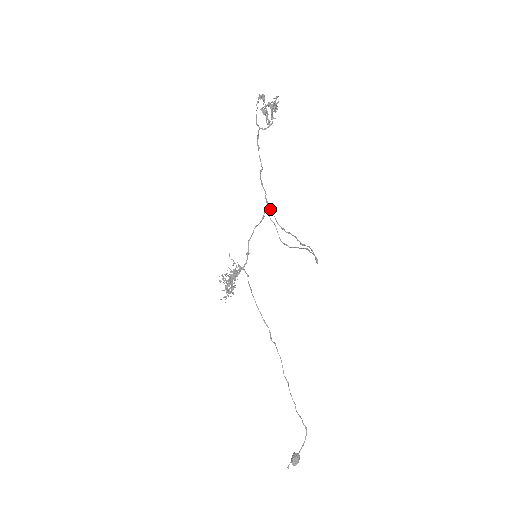
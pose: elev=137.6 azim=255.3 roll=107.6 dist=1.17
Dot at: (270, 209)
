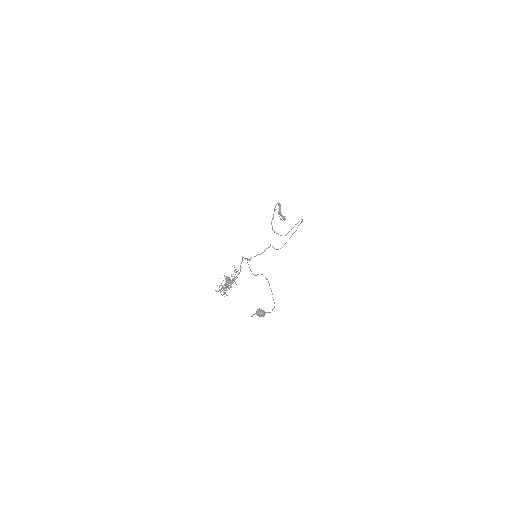
Dot at: occluded
